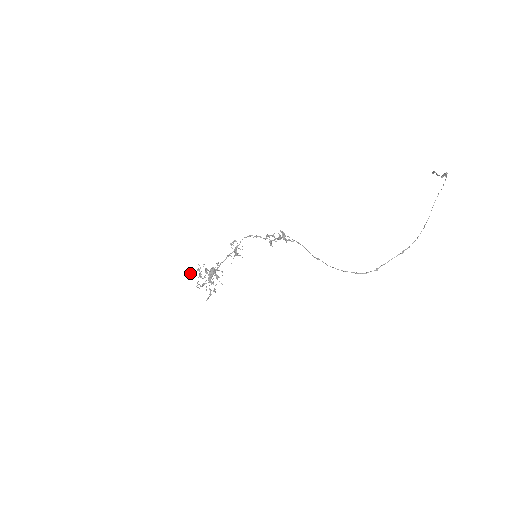
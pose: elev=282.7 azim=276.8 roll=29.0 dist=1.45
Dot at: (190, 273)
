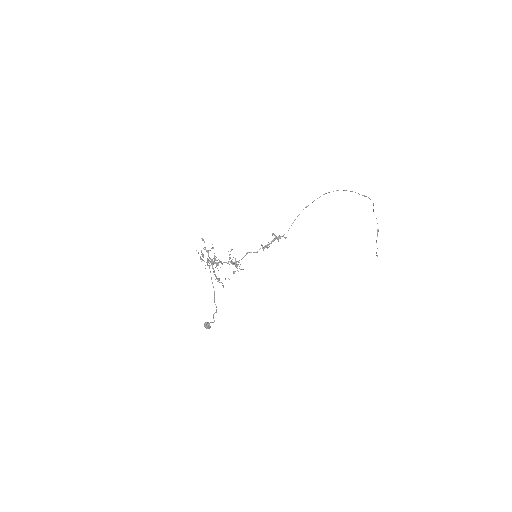
Dot at: occluded
